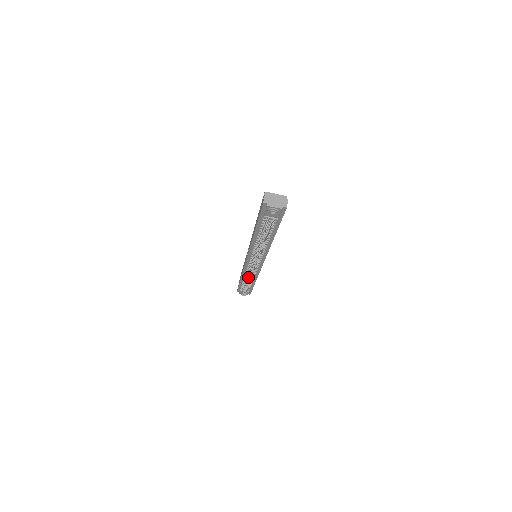
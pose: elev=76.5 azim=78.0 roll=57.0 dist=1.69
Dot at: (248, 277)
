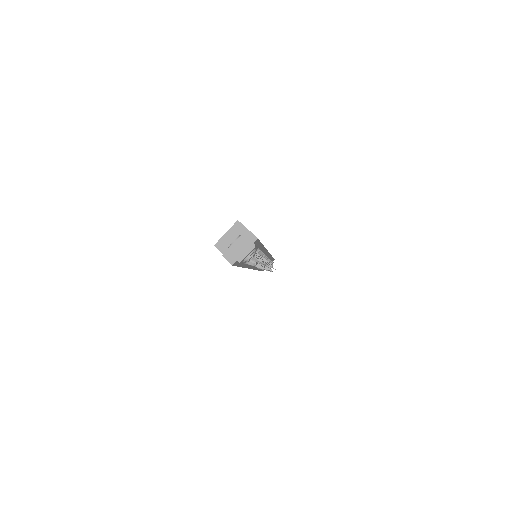
Dot at: occluded
